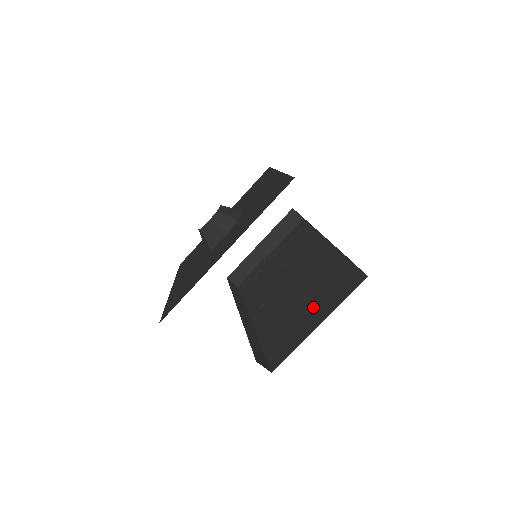
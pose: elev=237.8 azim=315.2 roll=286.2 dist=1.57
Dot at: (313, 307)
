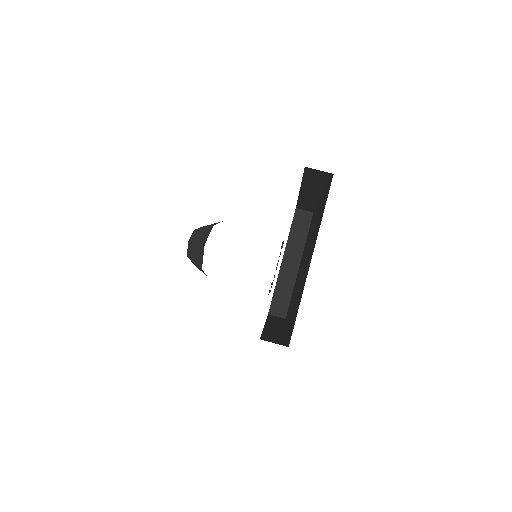
Dot at: (310, 254)
